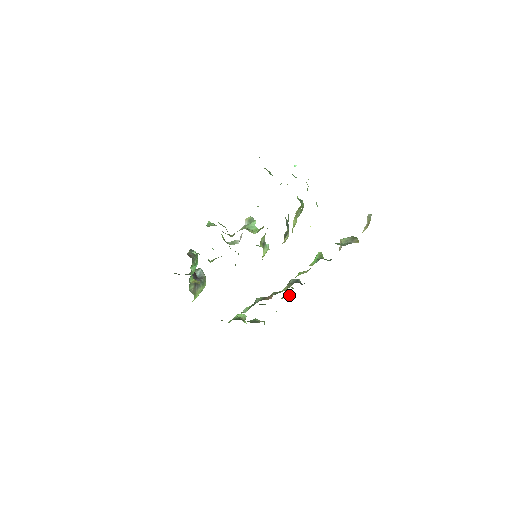
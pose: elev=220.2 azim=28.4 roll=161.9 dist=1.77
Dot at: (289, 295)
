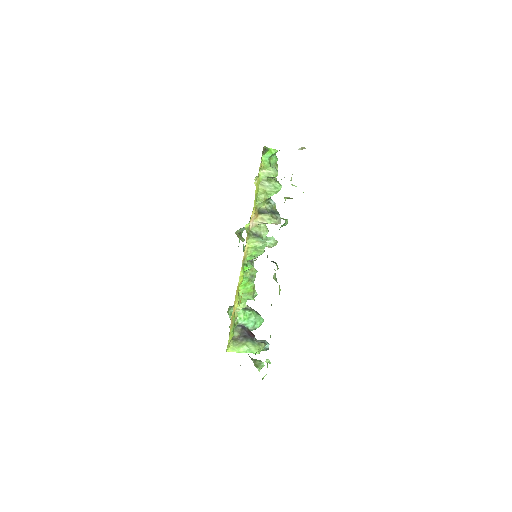
Dot at: occluded
